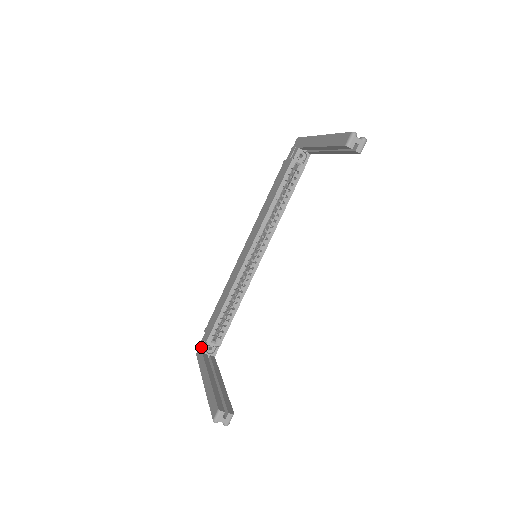
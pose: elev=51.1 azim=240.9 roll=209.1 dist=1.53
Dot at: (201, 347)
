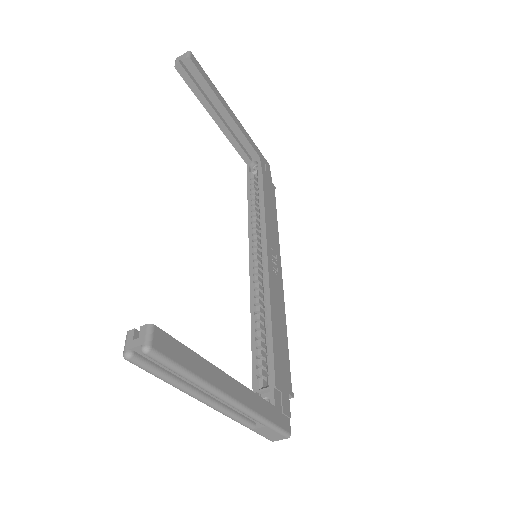
Dot at: occluded
